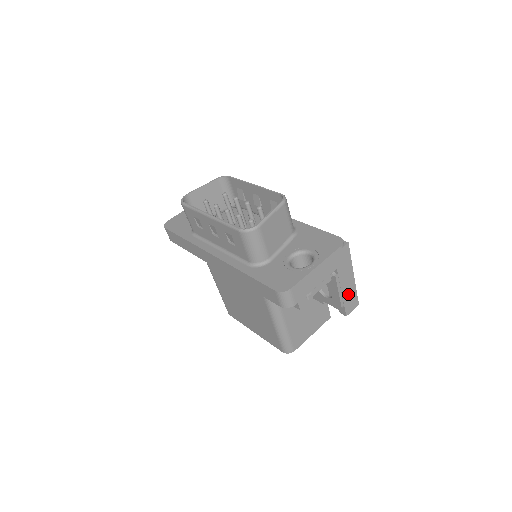
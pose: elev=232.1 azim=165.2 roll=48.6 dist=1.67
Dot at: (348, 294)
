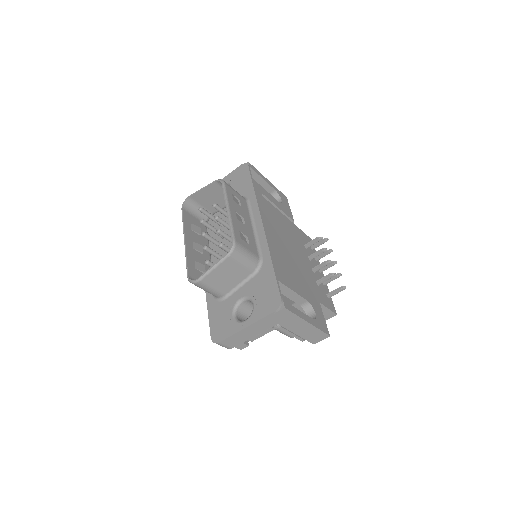
Dot at: (307, 333)
